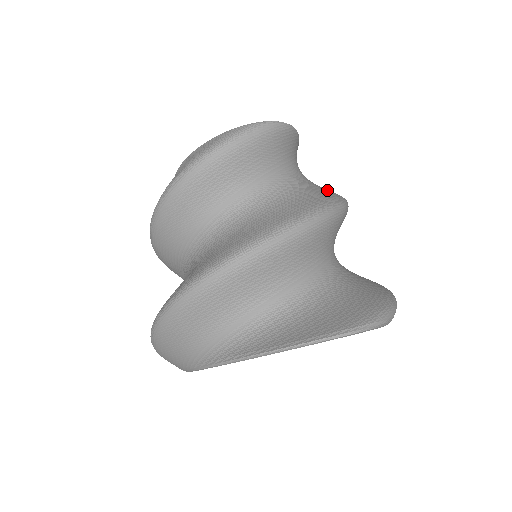
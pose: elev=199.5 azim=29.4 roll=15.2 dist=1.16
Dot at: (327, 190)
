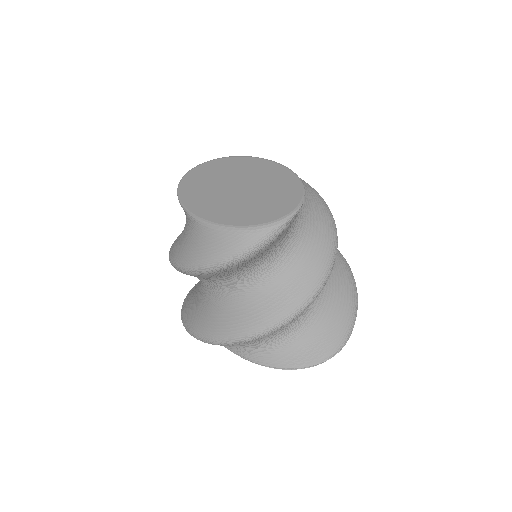
Dot at: (322, 228)
